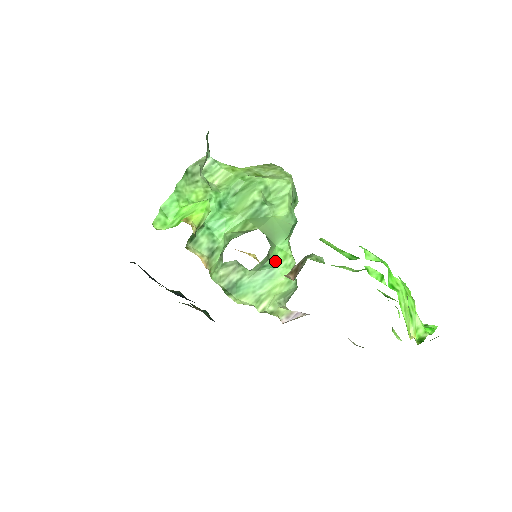
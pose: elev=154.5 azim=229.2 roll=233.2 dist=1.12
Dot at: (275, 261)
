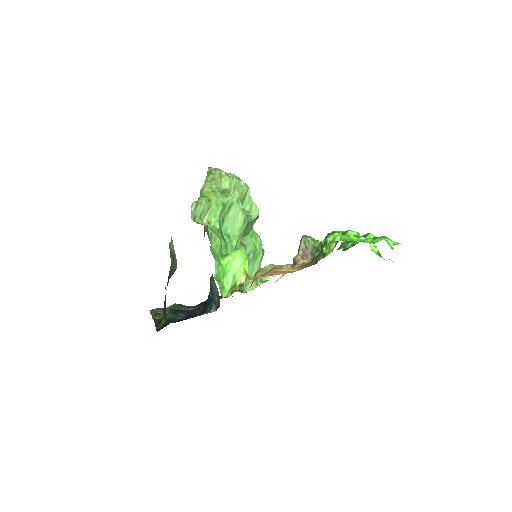
Dot at: (253, 247)
